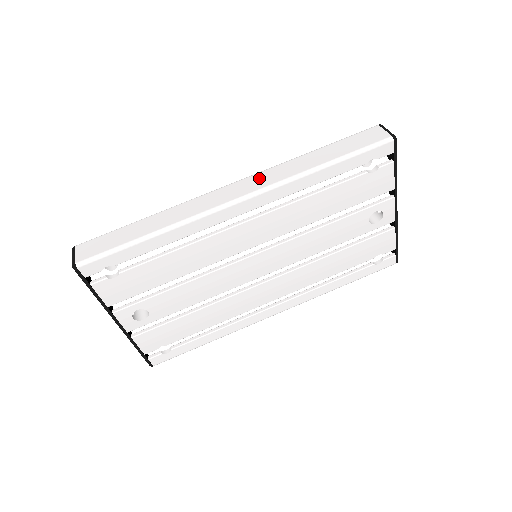
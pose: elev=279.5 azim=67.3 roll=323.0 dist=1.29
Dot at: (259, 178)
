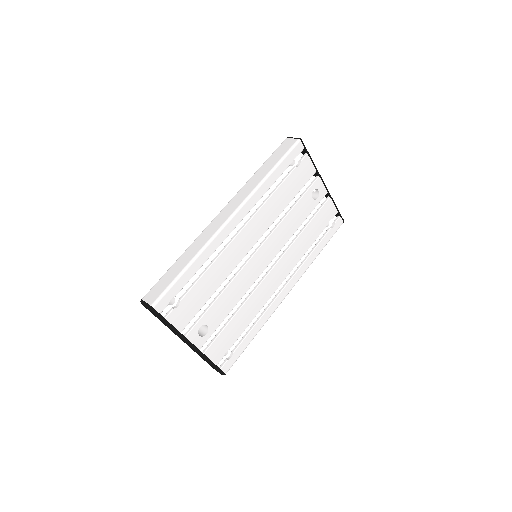
Dot at: (235, 200)
